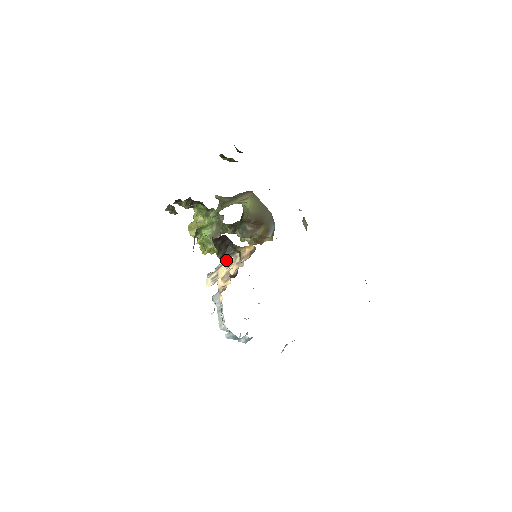
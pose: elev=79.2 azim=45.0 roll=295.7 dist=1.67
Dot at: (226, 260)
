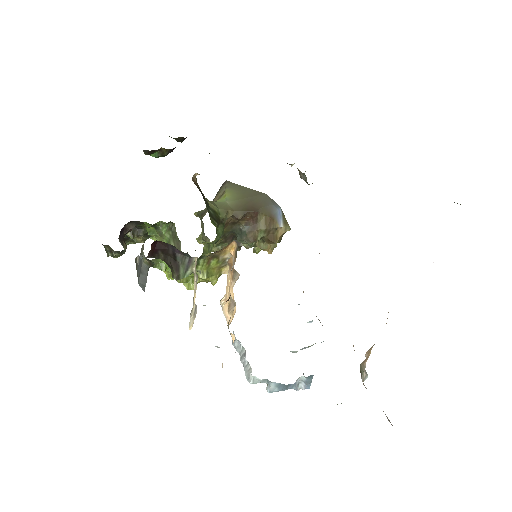
Dot at: occluded
